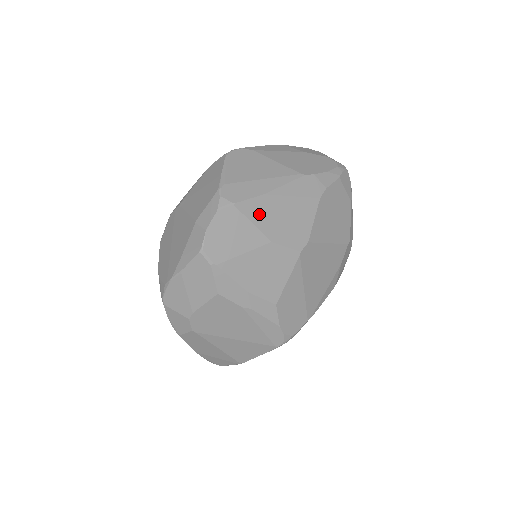
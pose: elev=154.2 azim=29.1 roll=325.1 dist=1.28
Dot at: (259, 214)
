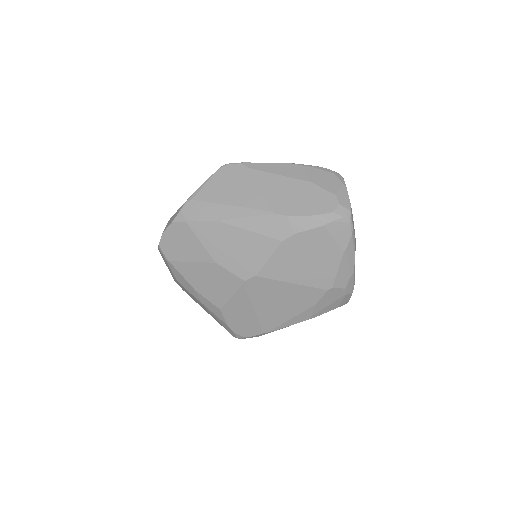
Dot at: (209, 236)
